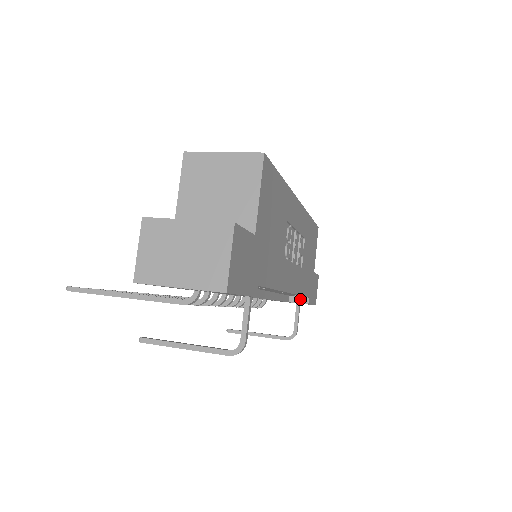
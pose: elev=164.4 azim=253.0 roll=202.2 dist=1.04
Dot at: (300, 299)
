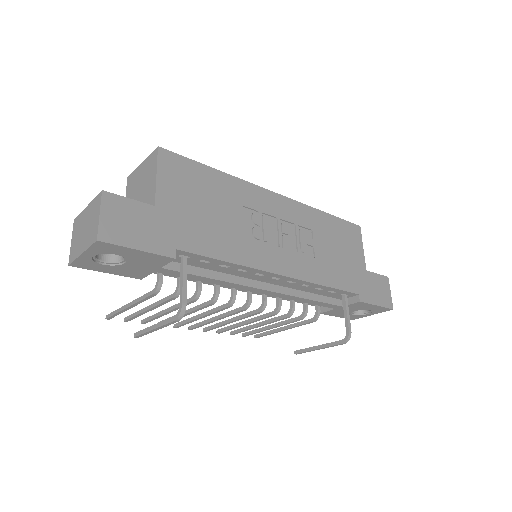
Dot at: (346, 297)
